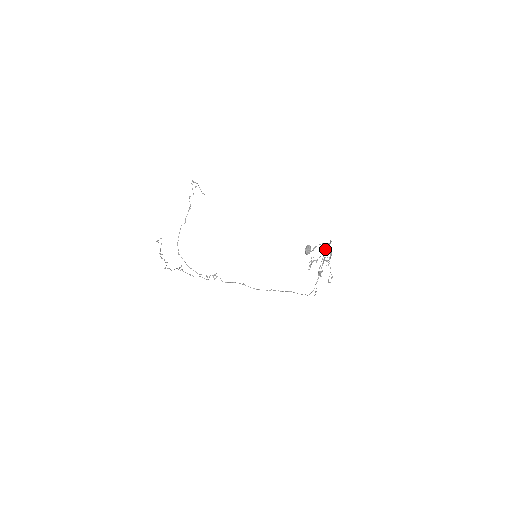
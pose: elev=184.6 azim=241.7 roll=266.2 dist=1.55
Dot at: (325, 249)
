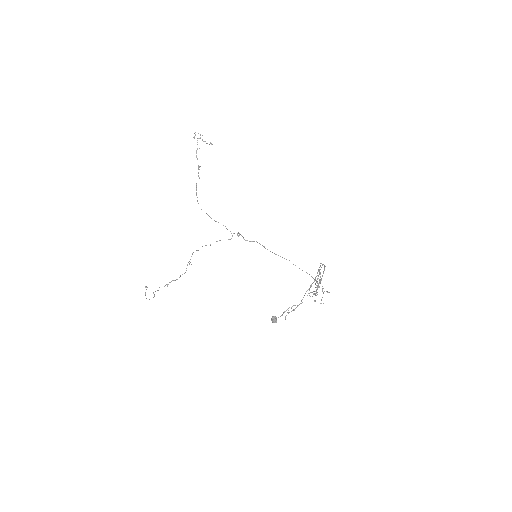
Dot at: occluded
